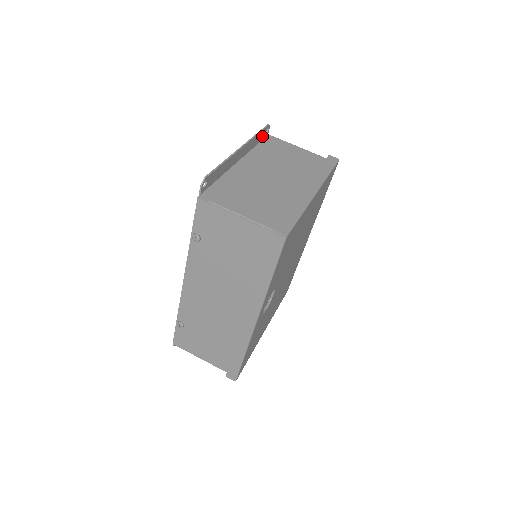
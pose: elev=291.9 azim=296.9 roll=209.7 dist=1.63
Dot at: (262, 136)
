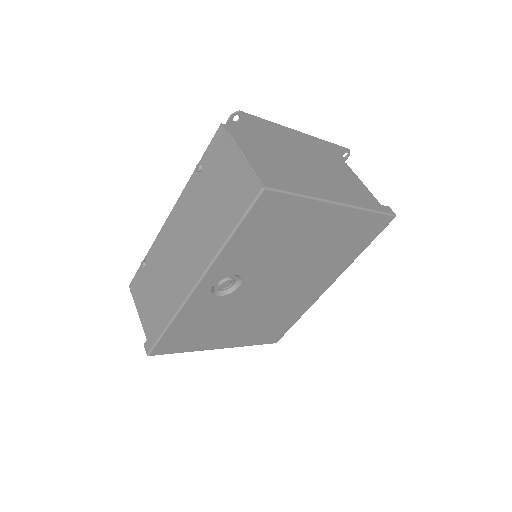
Dot at: (336, 154)
